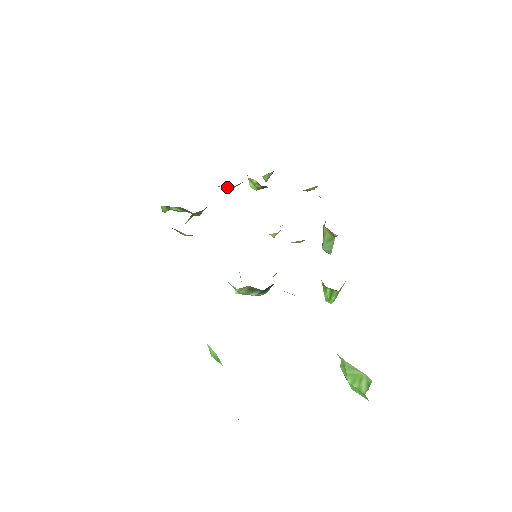
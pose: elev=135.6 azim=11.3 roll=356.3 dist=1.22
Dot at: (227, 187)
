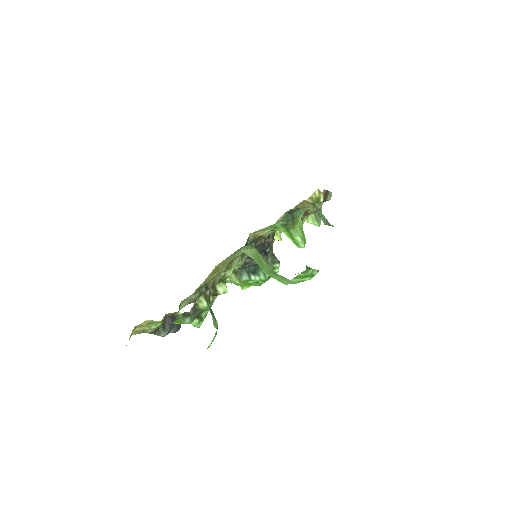
Dot at: occluded
